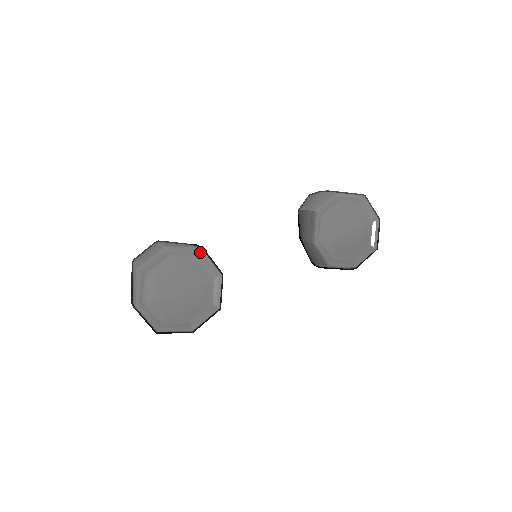
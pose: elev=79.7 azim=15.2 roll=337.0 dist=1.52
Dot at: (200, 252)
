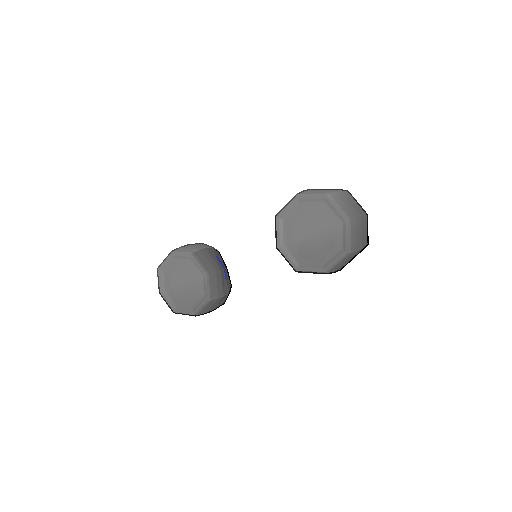
Dot at: (191, 256)
